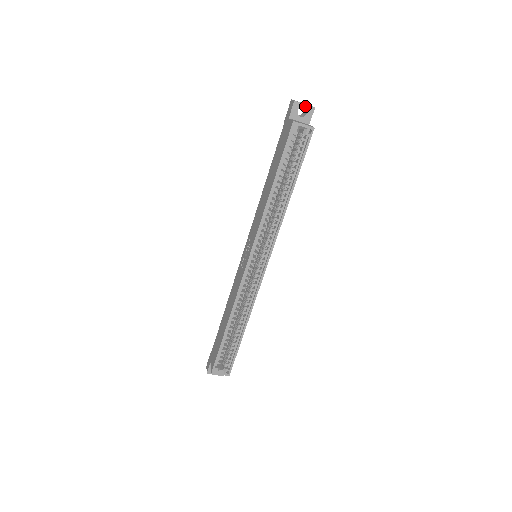
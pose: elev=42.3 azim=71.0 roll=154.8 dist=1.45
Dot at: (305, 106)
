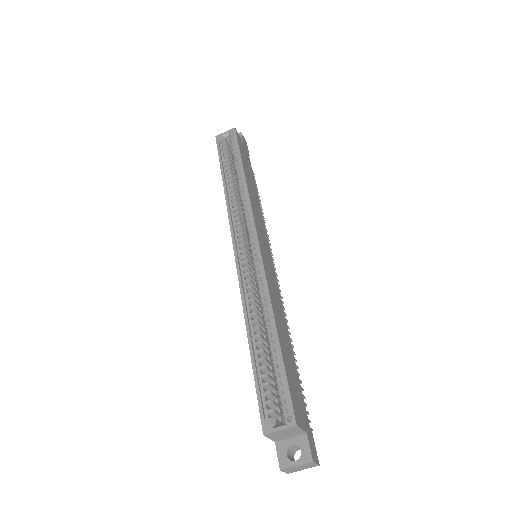
Dot at: occluded
